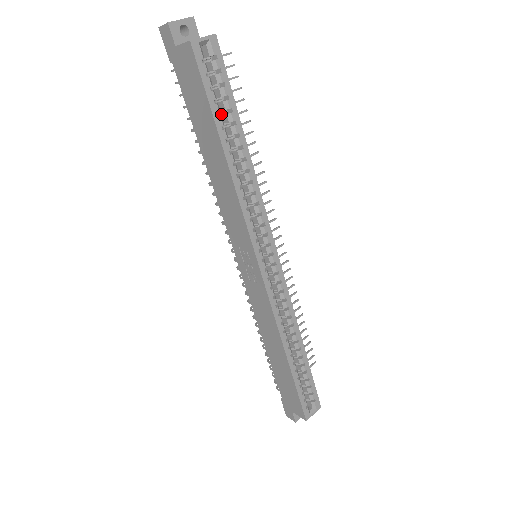
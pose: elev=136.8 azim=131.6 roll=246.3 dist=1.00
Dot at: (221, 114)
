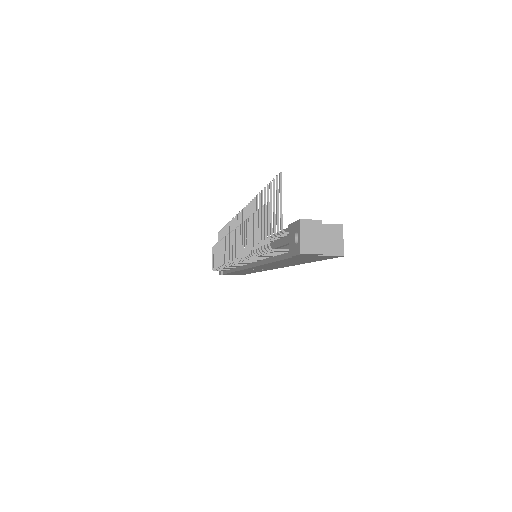
Dot at: occluded
